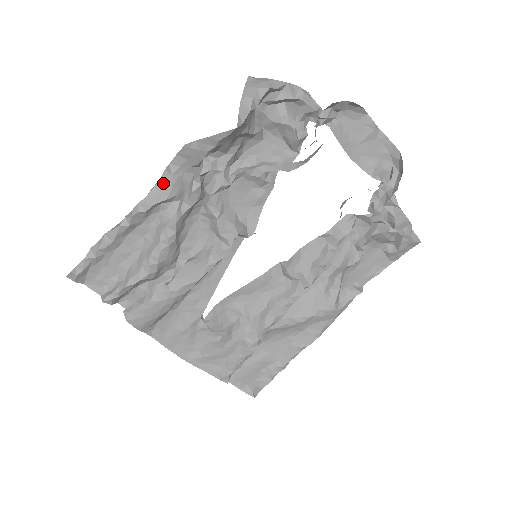
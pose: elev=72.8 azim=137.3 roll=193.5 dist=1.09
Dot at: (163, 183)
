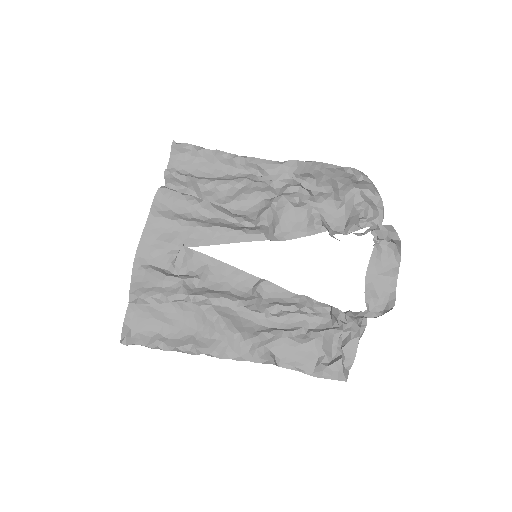
Dot at: (273, 163)
